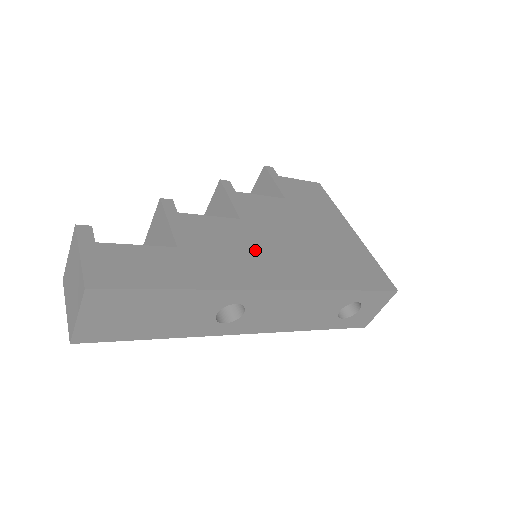
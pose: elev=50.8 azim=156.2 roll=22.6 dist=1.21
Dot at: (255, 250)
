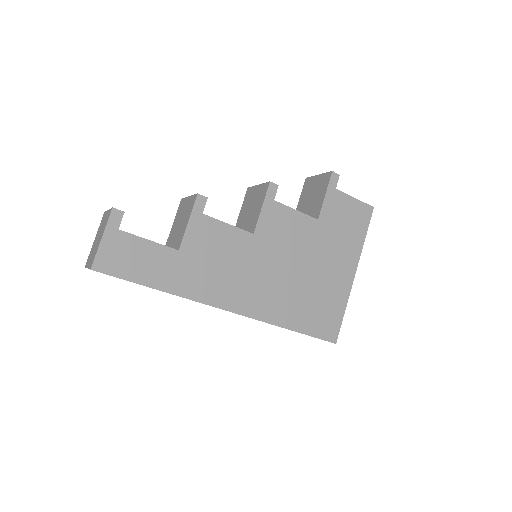
Dot at: (242, 270)
